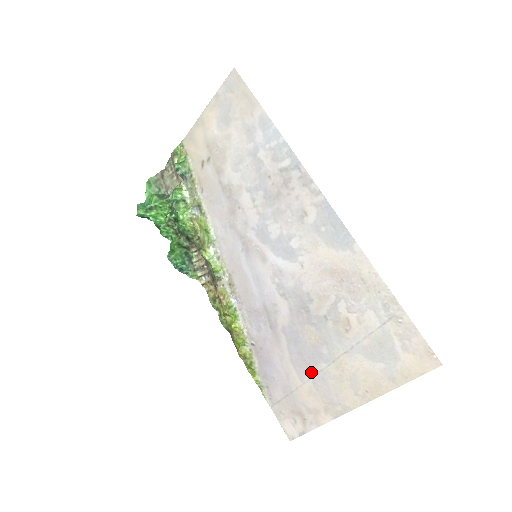
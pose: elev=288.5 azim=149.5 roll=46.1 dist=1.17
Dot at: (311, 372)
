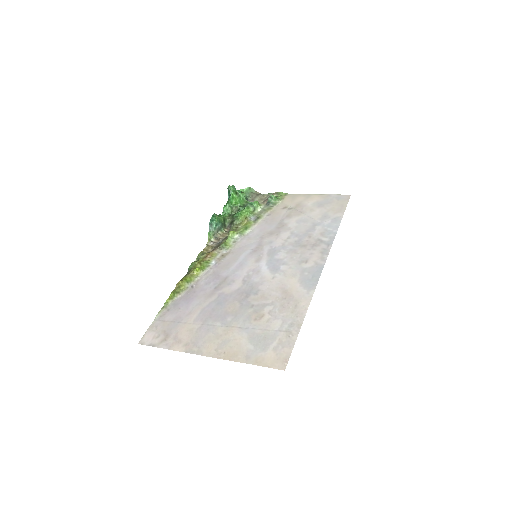
Dot at: (206, 322)
